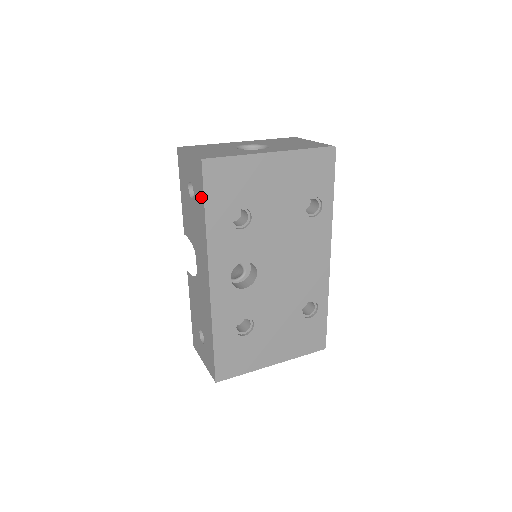
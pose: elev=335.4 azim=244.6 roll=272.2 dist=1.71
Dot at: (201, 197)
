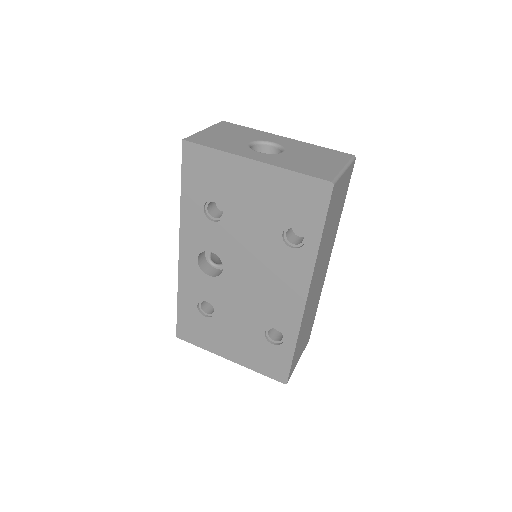
Dot at: occluded
